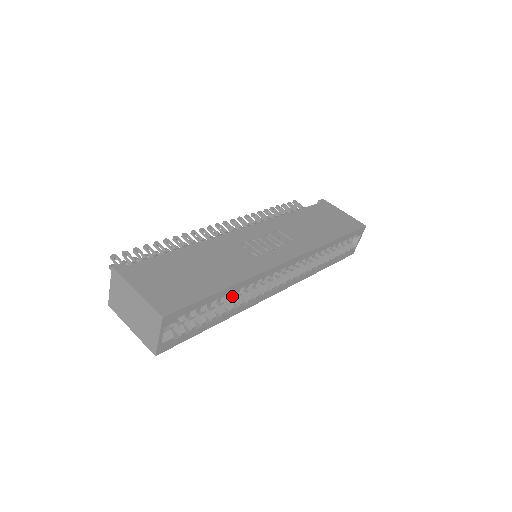
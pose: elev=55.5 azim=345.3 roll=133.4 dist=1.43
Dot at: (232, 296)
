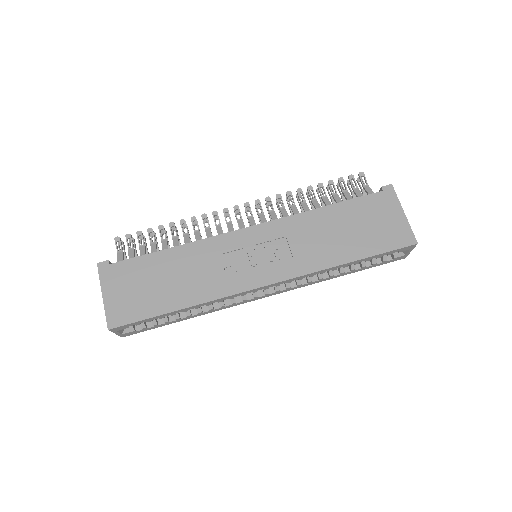
Dot at: occluded
